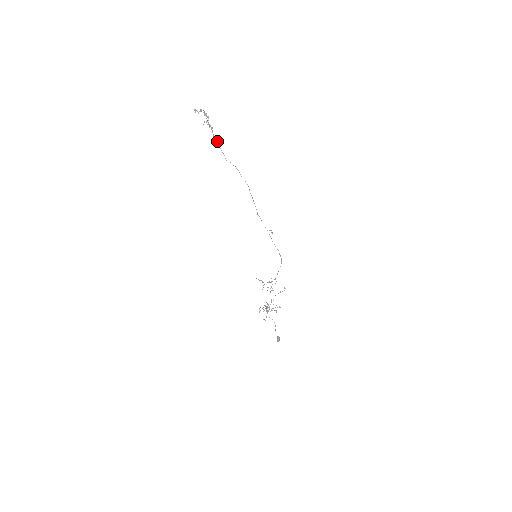
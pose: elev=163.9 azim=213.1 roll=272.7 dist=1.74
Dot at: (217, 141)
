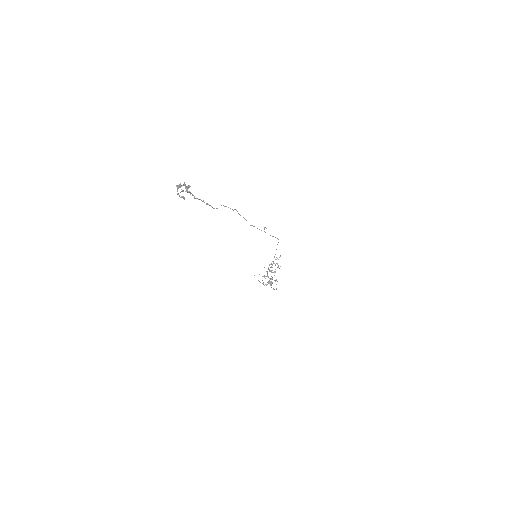
Dot at: occluded
